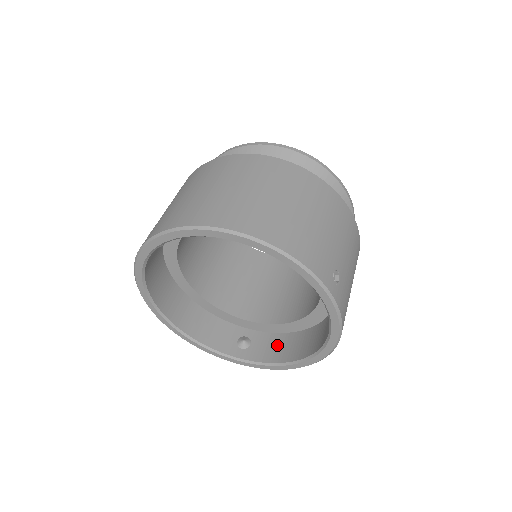
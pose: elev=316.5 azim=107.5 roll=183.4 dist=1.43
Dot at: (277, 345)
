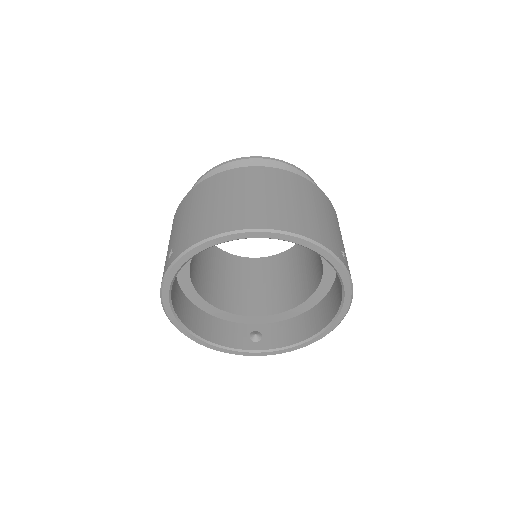
Dot at: (286, 330)
